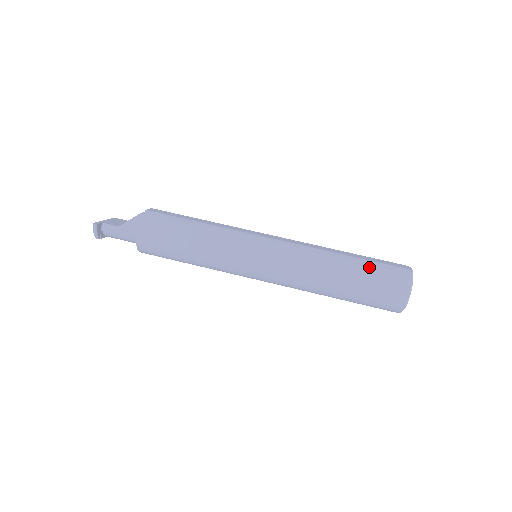
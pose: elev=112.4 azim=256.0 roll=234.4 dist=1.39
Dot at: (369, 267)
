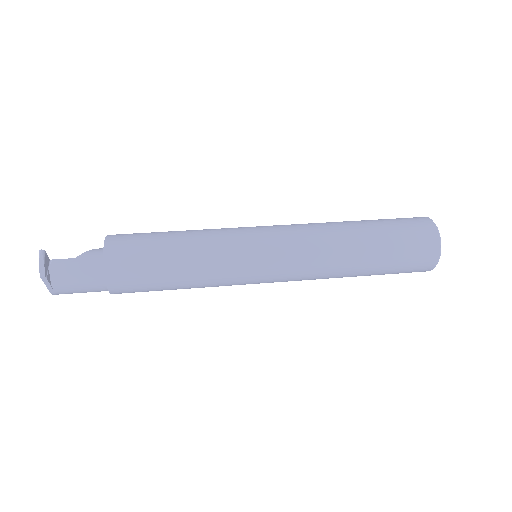
Dot at: (380, 219)
